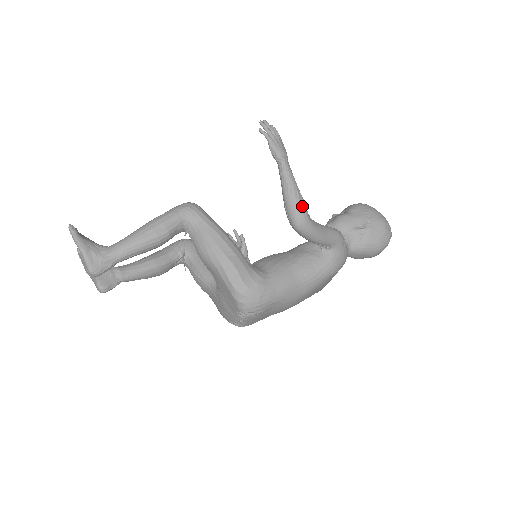
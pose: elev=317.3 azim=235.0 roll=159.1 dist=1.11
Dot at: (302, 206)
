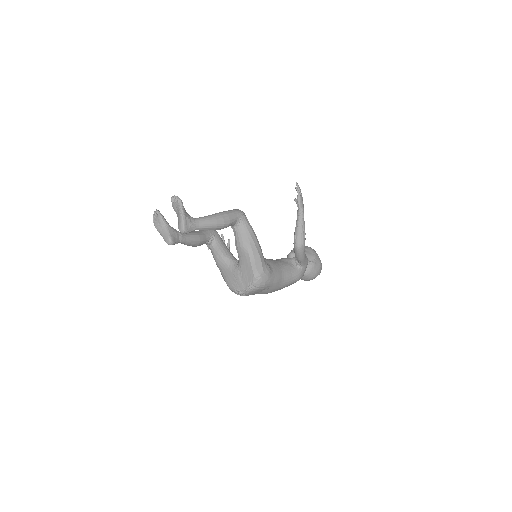
Dot at: occluded
